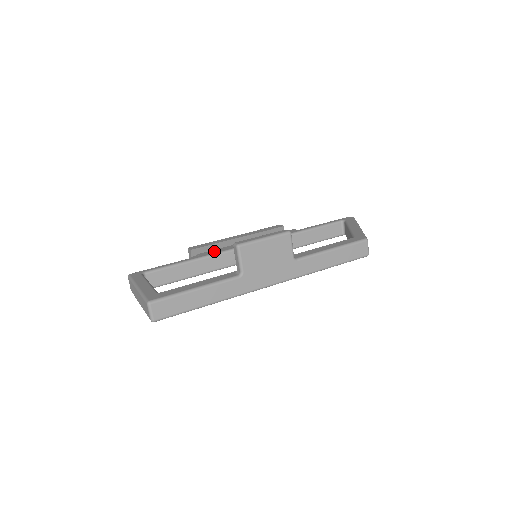
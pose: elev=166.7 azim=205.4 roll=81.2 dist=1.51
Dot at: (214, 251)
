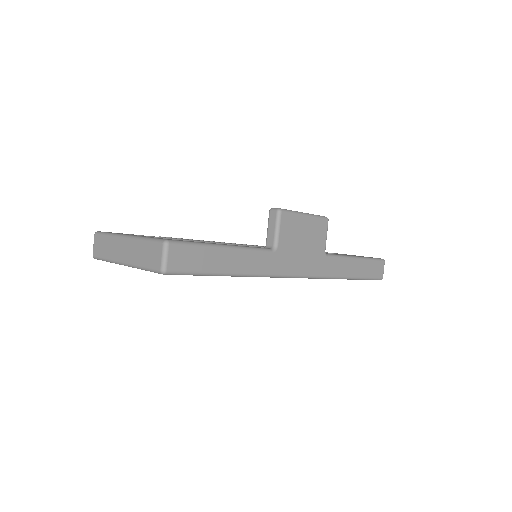
Dot at: occluded
